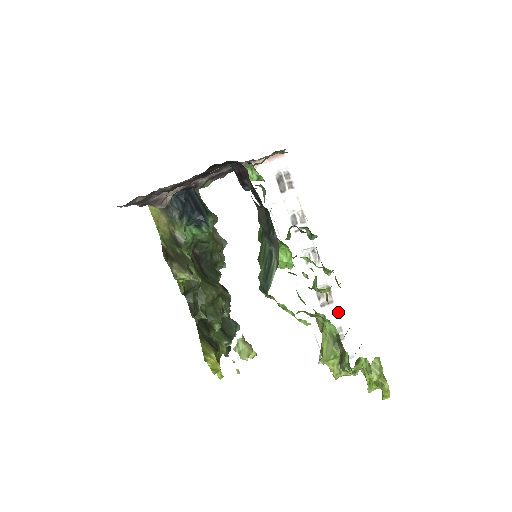
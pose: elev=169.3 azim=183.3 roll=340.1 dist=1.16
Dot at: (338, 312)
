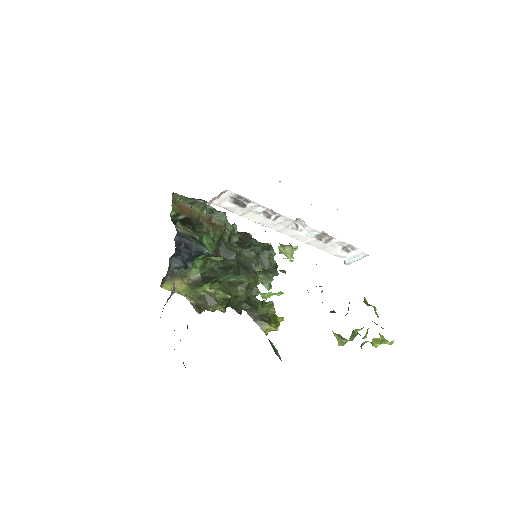
Dot at: (340, 241)
